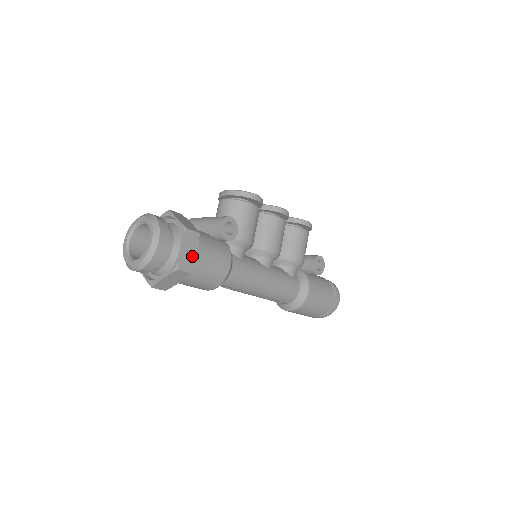
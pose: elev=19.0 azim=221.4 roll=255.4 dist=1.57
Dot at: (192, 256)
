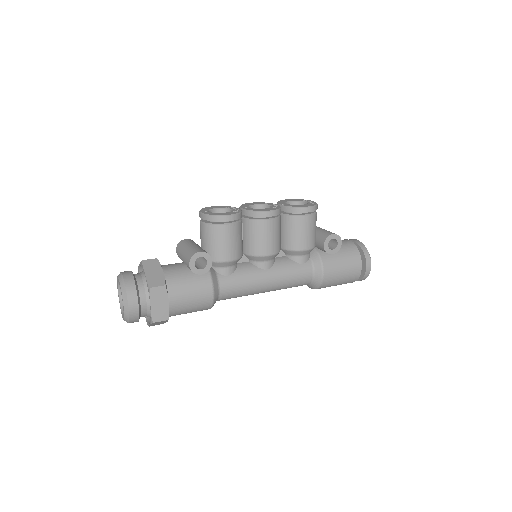
Dot at: (164, 306)
